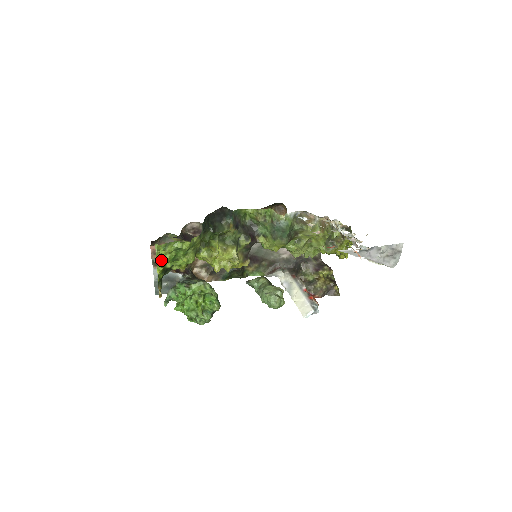
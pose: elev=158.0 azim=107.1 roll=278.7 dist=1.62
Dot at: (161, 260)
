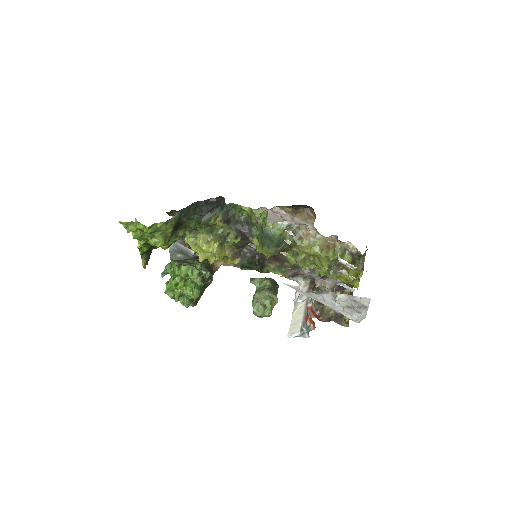
Dot at: occluded
